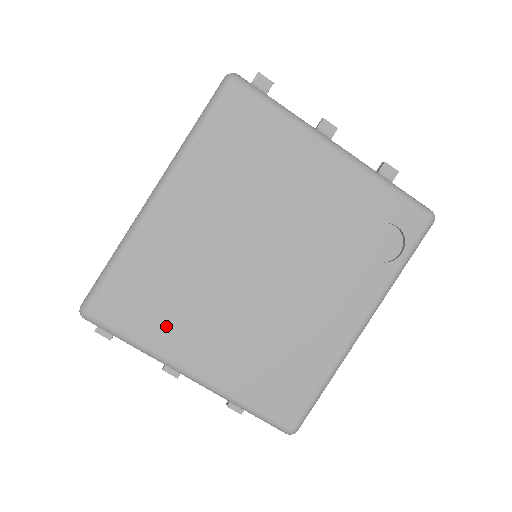
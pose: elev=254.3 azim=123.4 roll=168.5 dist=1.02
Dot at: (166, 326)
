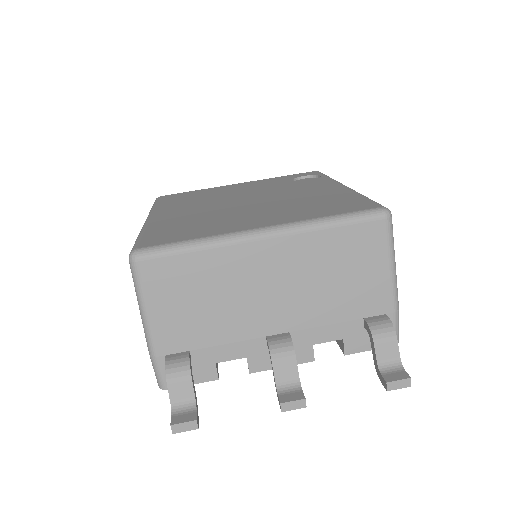
Dot at: (210, 229)
